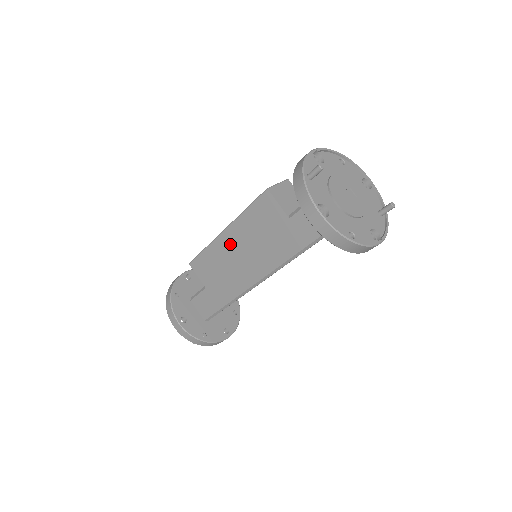
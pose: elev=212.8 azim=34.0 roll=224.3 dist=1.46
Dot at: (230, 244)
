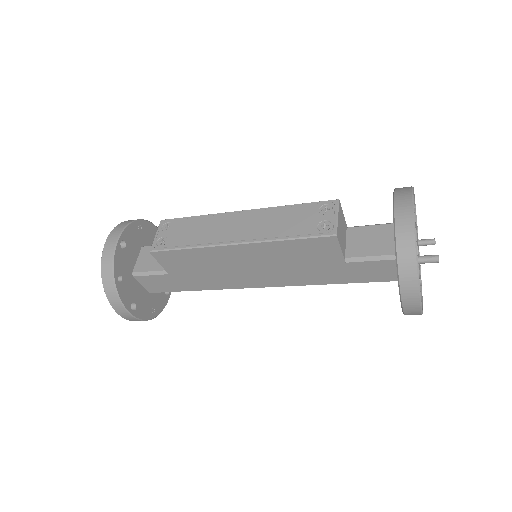
Dot at: (238, 256)
